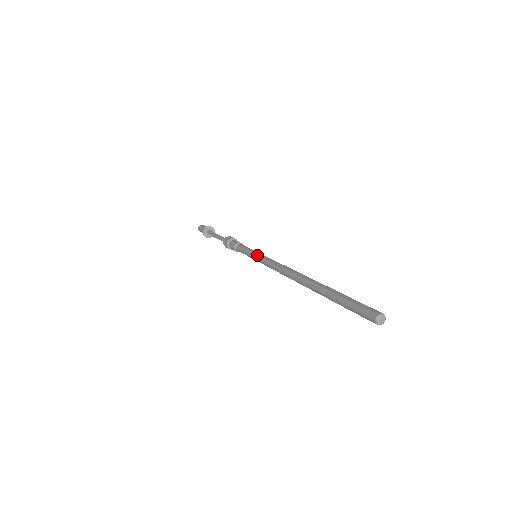
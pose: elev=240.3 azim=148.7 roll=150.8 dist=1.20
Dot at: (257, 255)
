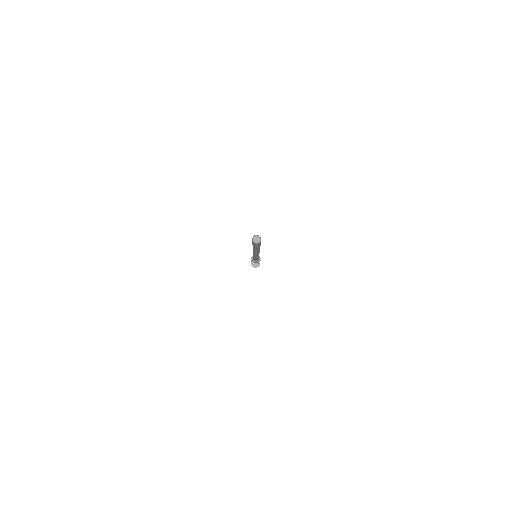
Dot at: occluded
